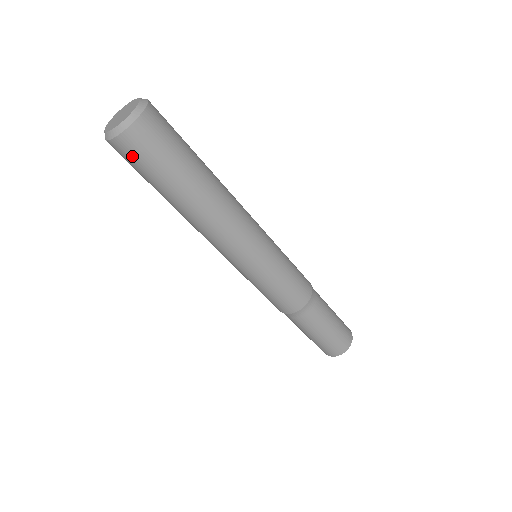
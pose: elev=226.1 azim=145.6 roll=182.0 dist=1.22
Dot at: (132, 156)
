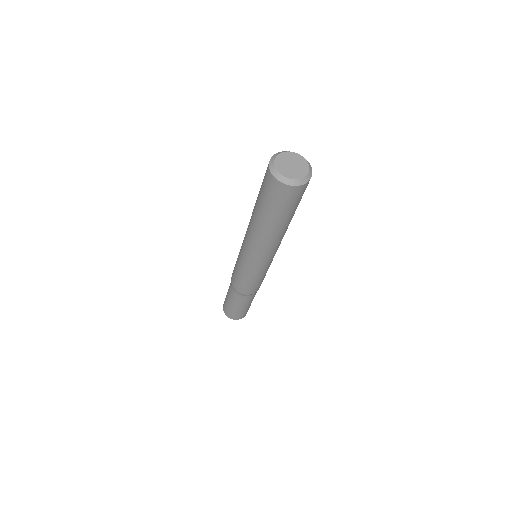
Dot at: (266, 182)
